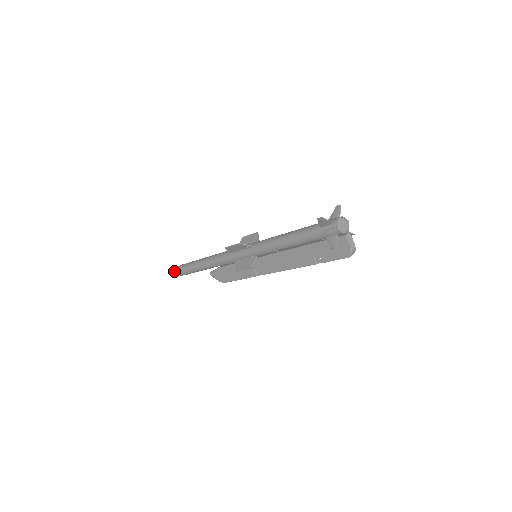
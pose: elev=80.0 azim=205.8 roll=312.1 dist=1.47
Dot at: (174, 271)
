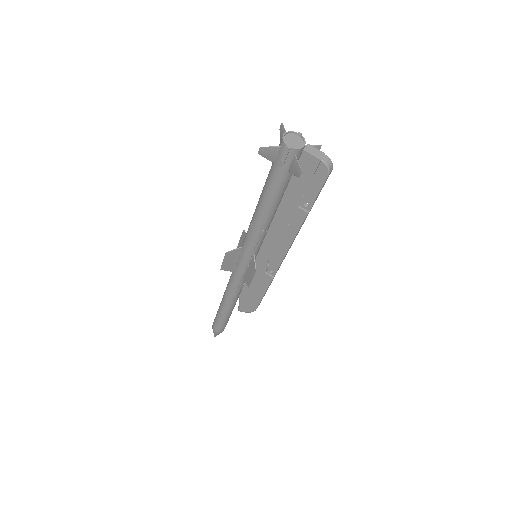
Dot at: (213, 332)
